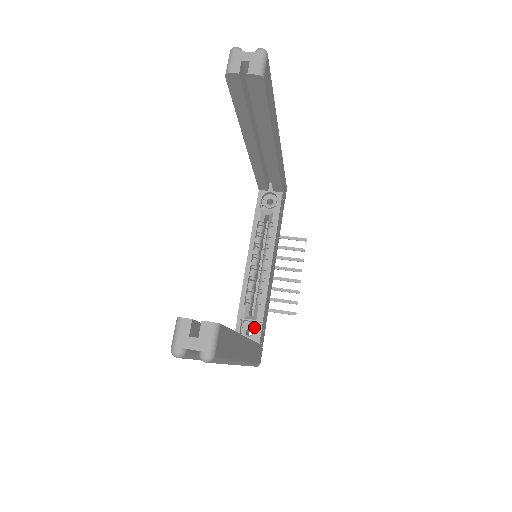
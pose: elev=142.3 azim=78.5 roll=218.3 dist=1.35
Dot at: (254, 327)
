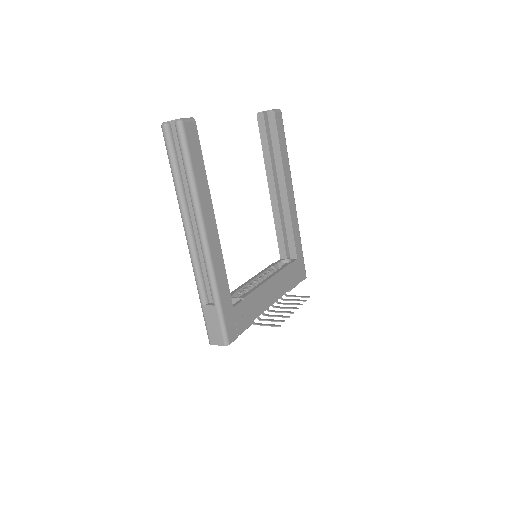
Dot at: occluded
